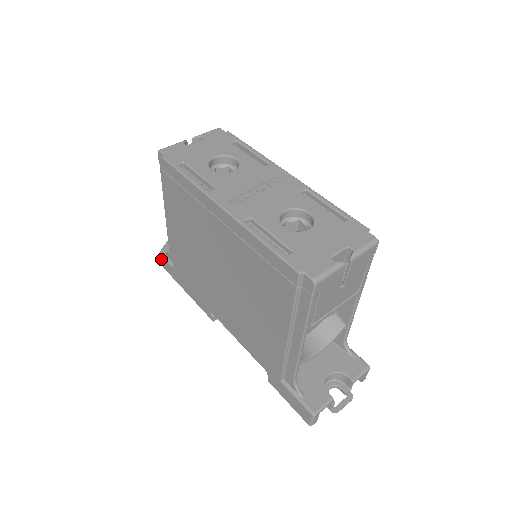
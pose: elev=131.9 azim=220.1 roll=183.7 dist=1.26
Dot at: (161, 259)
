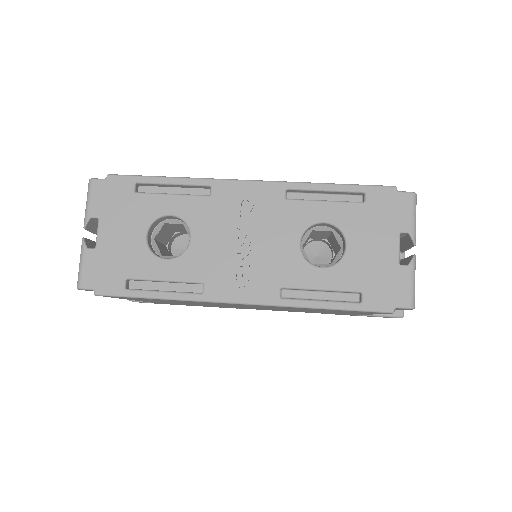
Dot at: occluded
